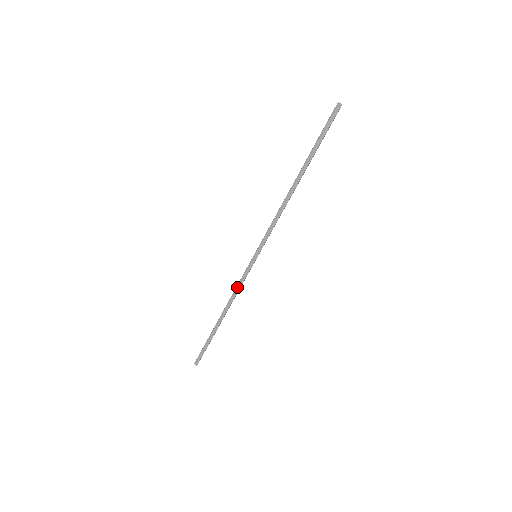
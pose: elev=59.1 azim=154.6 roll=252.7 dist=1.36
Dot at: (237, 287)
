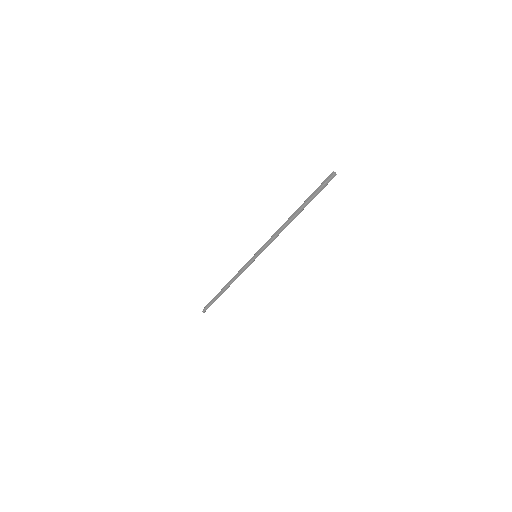
Dot at: (240, 273)
